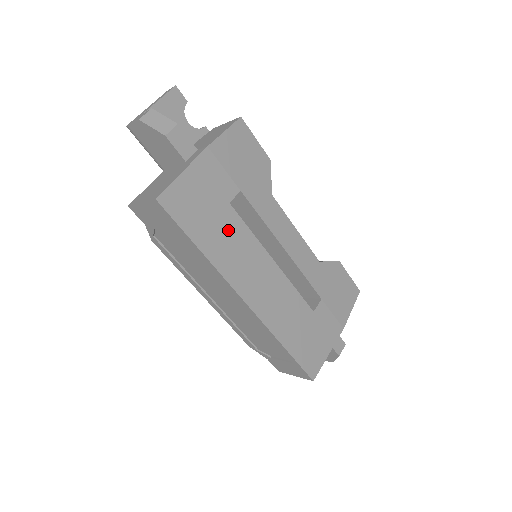
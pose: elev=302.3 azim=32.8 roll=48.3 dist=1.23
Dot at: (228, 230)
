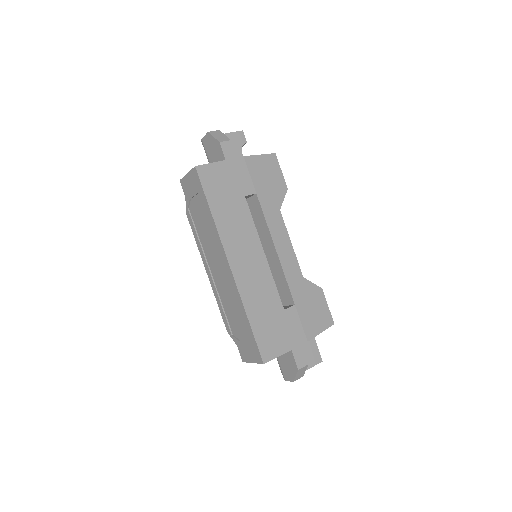
Dot at: (237, 212)
